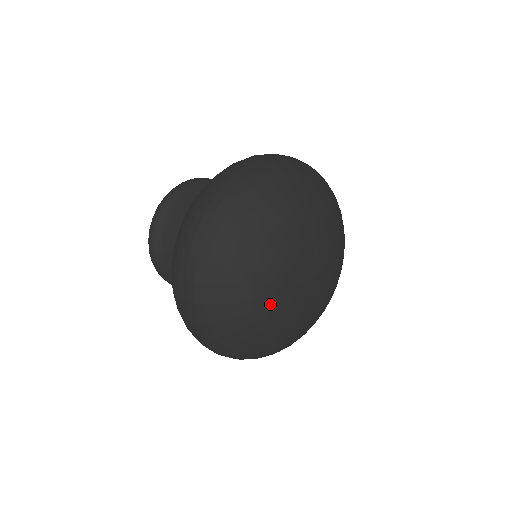
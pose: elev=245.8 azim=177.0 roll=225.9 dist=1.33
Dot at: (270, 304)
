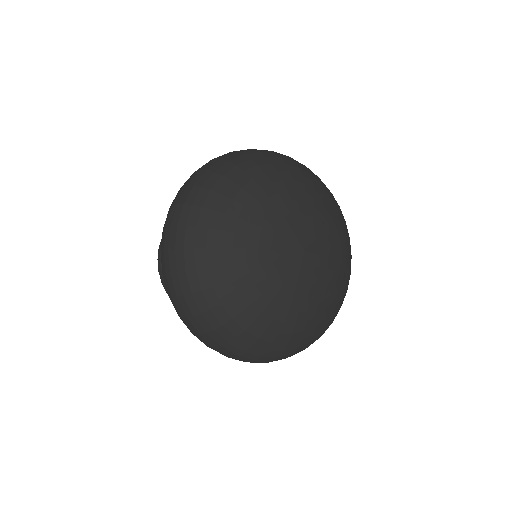
Dot at: (251, 247)
